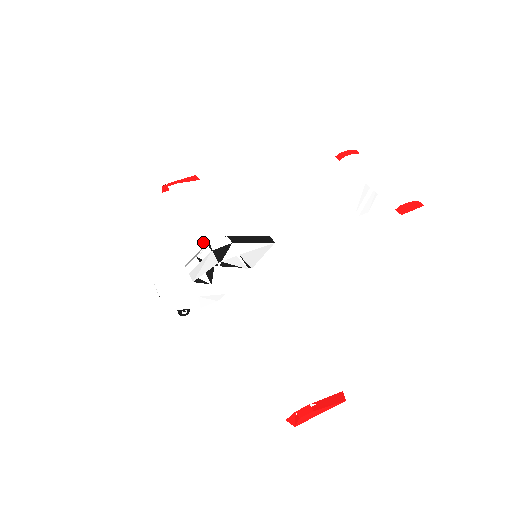
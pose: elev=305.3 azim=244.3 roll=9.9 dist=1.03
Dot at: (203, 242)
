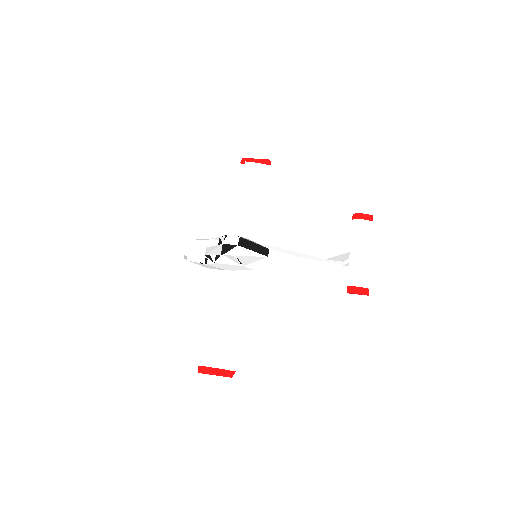
Dot at: (238, 222)
